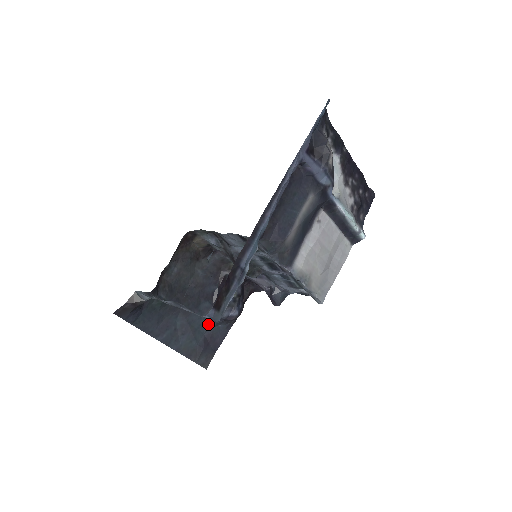
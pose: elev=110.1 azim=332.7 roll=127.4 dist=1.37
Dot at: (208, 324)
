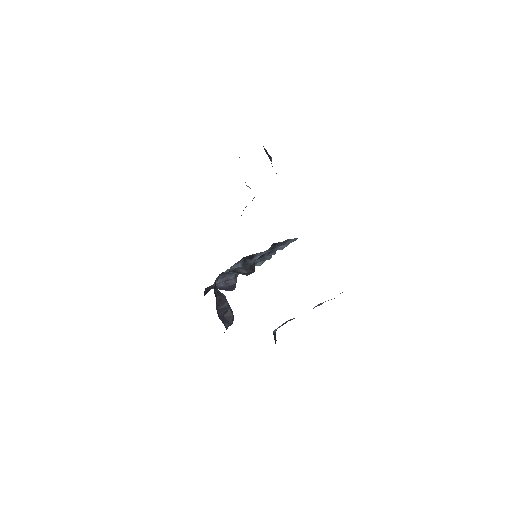
Dot at: occluded
